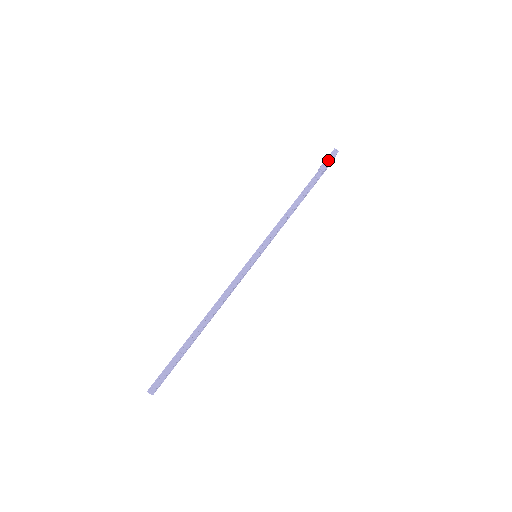
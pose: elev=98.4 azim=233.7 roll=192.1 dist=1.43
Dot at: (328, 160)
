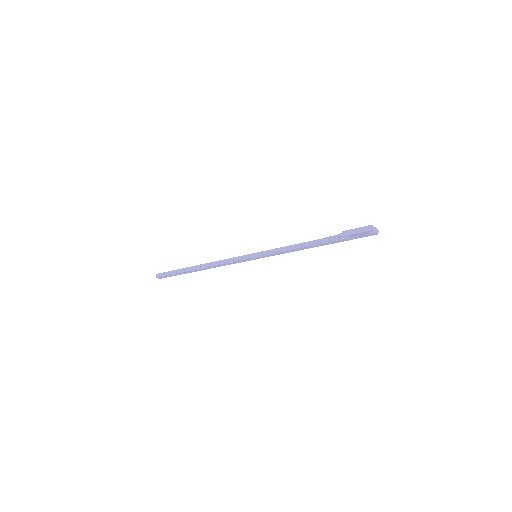
Dot at: (356, 230)
